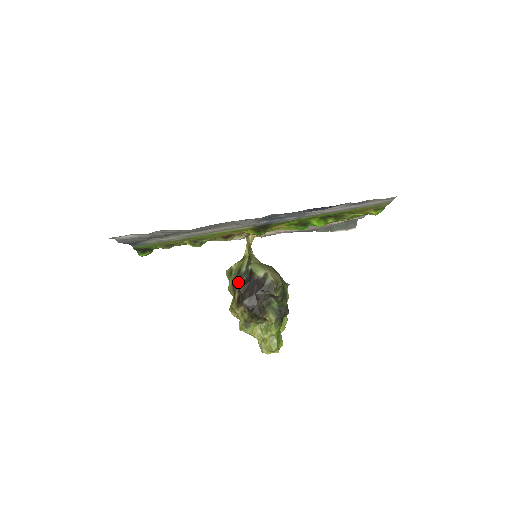
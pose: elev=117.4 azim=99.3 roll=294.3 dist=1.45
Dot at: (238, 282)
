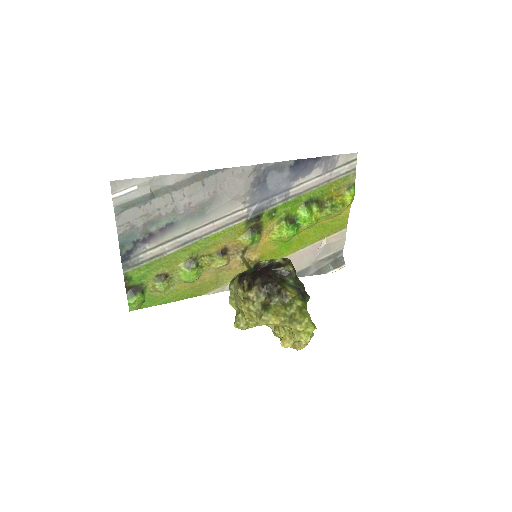
Dot at: (244, 275)
